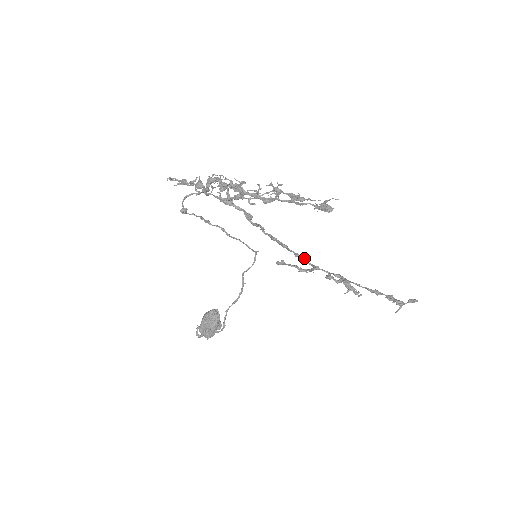
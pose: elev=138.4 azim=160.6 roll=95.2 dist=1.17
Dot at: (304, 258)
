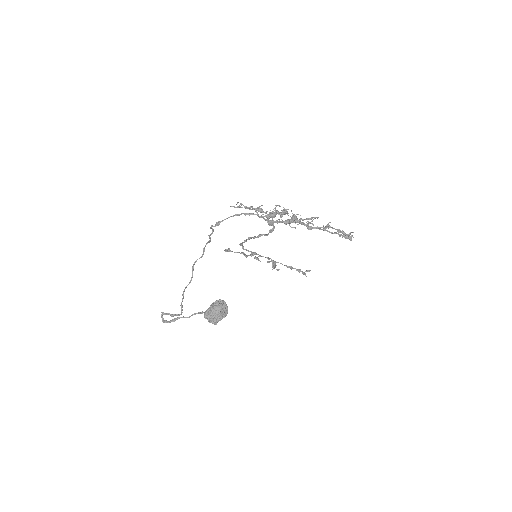
Dot at: (243, 246)
